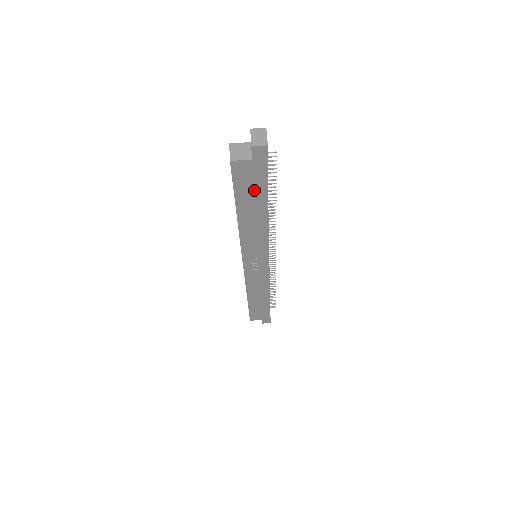
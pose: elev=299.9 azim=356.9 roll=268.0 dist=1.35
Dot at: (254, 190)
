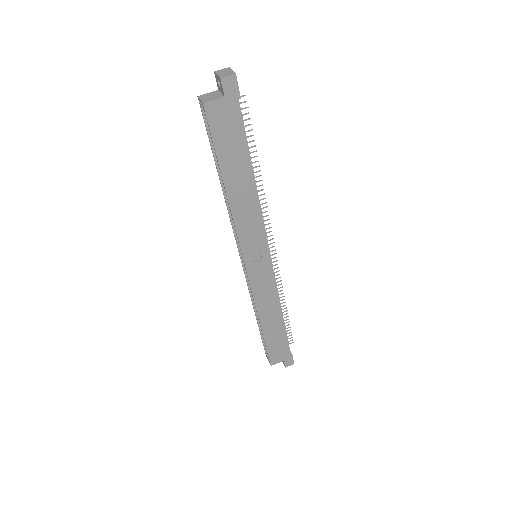
Dot at: (235, 143)
